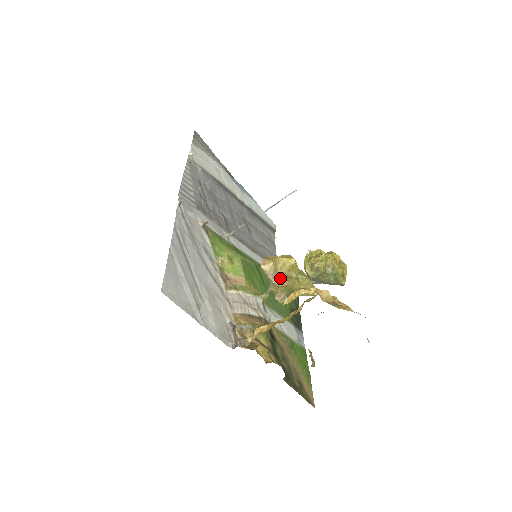
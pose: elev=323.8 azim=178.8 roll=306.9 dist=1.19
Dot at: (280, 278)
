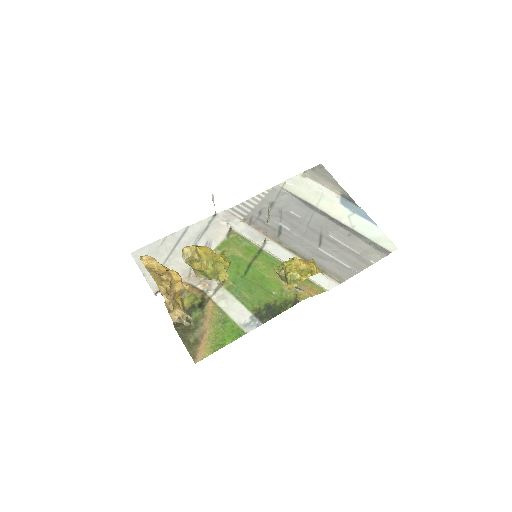
Dot at: (188, 259)
